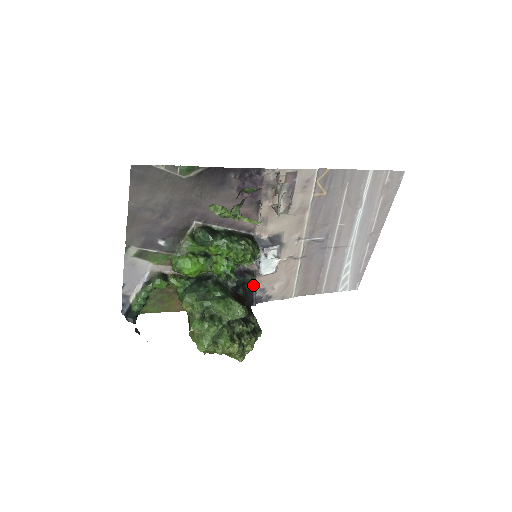
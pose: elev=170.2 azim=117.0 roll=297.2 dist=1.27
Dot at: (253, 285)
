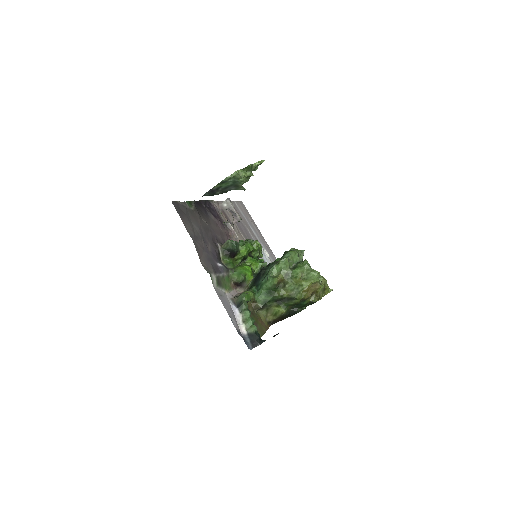
Dot at: occluded
